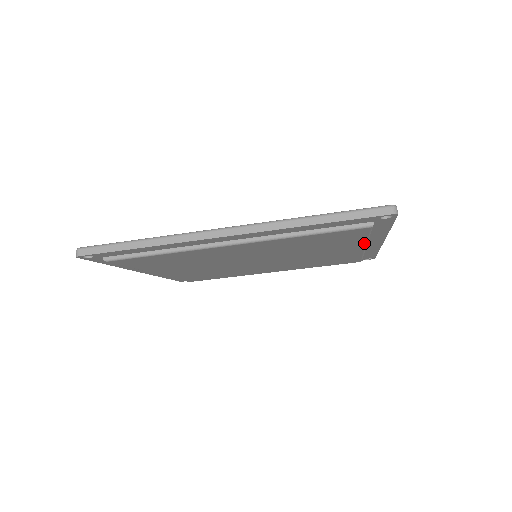
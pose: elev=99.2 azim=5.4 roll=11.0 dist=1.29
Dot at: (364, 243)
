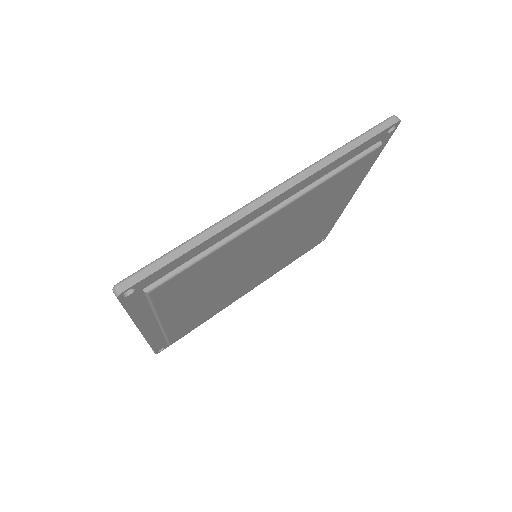
Dot at: (351, 191)
